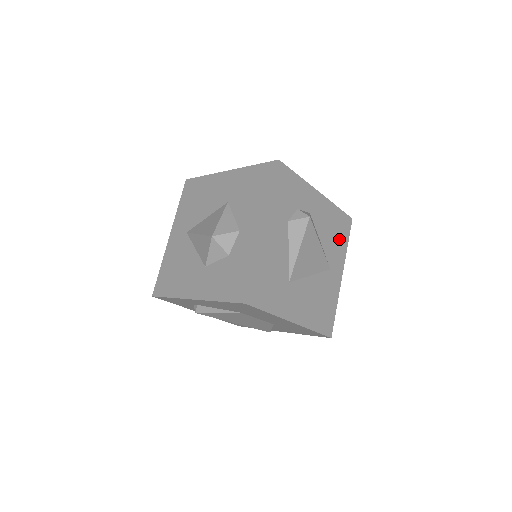
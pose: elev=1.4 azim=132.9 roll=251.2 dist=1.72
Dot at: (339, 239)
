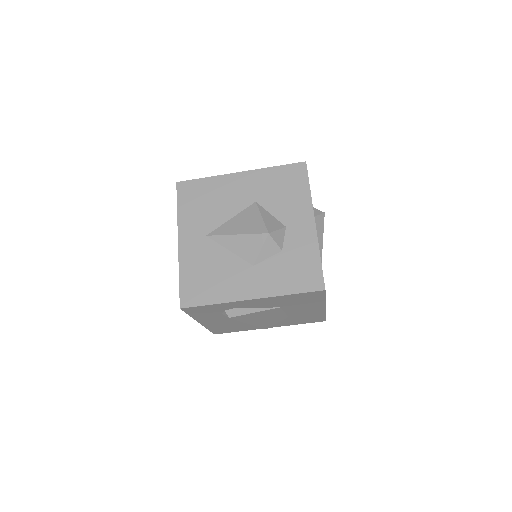
Dot at: occluded
